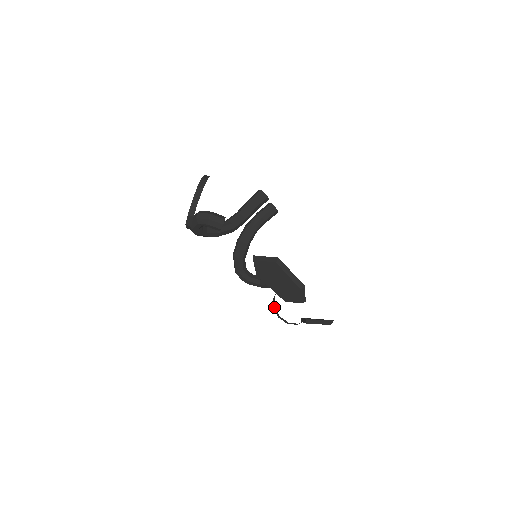
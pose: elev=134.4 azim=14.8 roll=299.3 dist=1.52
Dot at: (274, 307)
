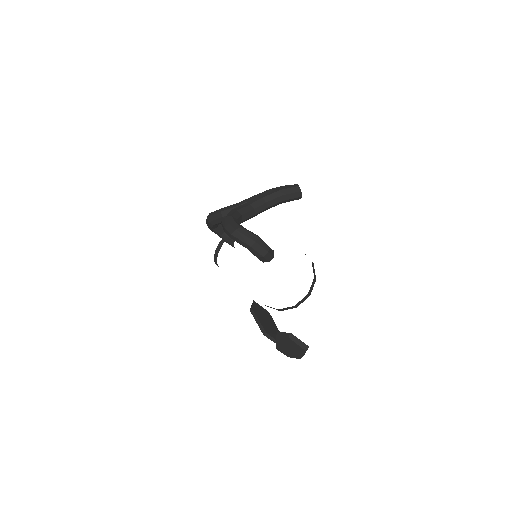
Dot at: (217, 253)
